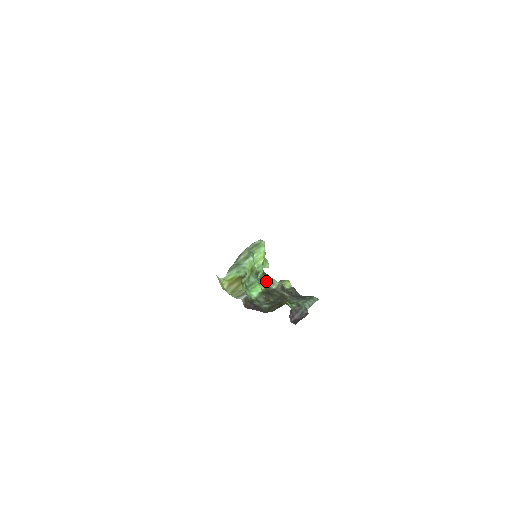
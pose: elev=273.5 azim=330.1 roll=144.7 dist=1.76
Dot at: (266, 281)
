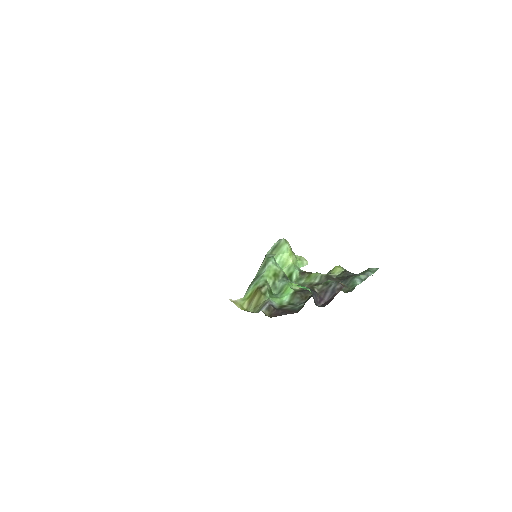
Dot at: (307, 279)
